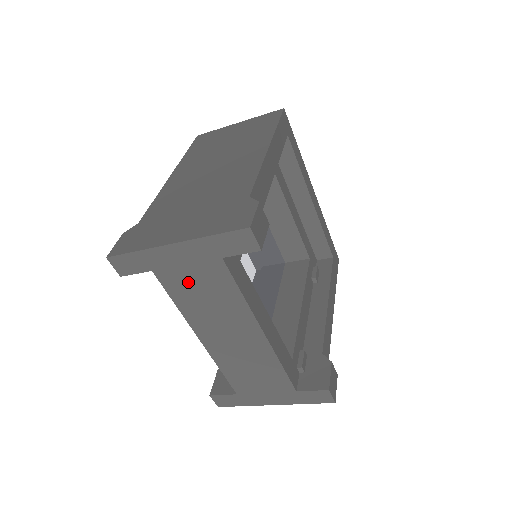
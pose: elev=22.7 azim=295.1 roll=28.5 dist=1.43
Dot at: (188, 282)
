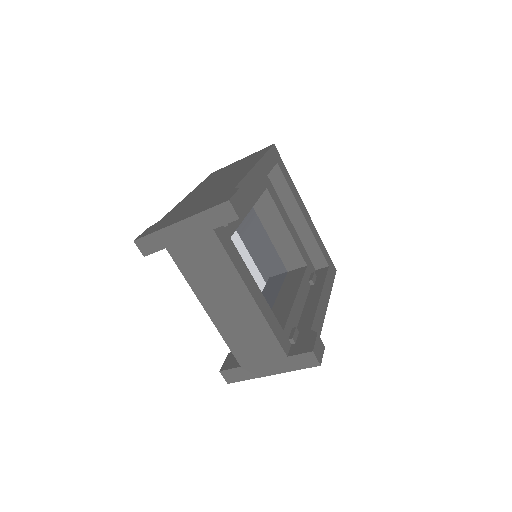
Dot at: (192, 255)
